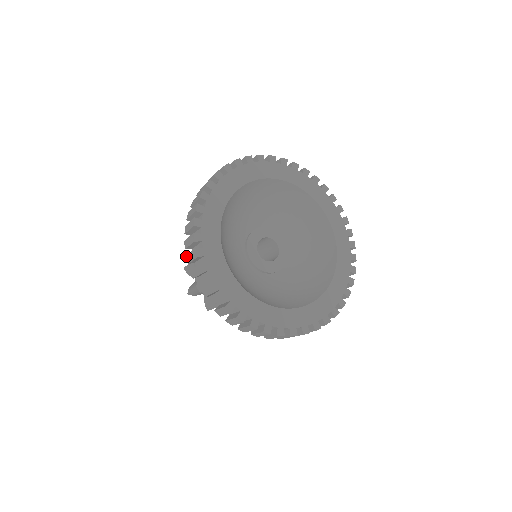
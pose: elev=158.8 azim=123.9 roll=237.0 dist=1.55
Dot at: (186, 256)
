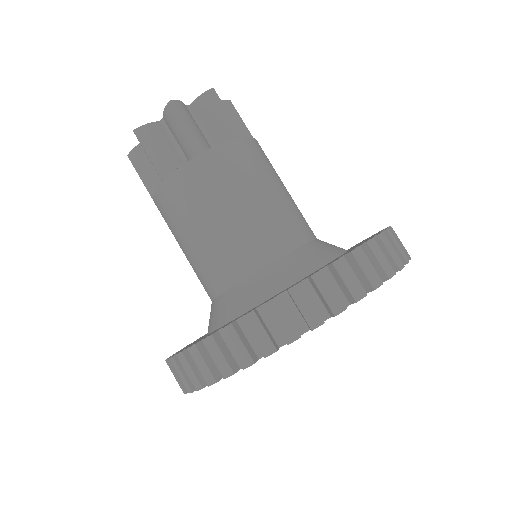
Dot at: (167, 361)
